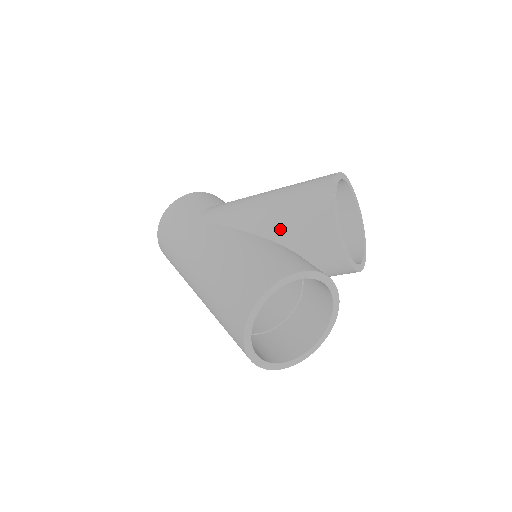
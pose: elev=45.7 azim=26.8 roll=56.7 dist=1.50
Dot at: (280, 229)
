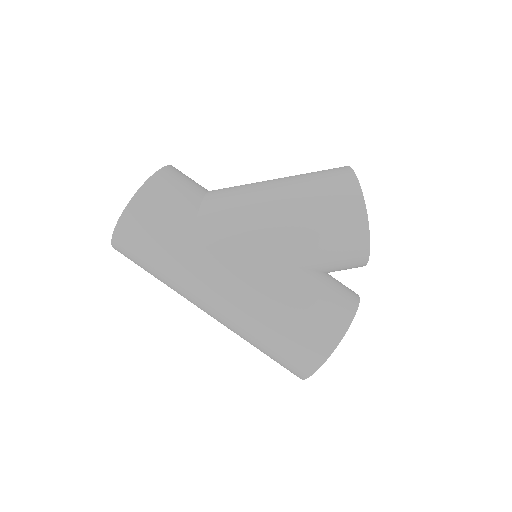
Dot at: (310, 258)
